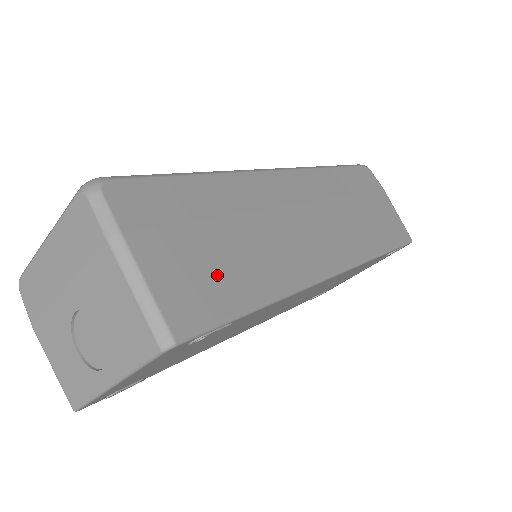
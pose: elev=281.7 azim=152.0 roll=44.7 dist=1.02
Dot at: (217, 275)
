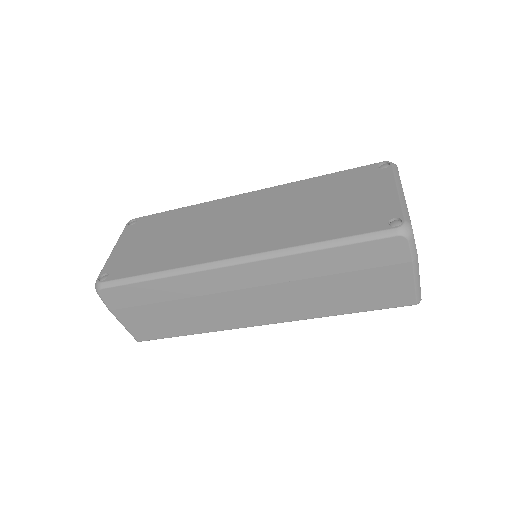
Dot at: (161, 324)
